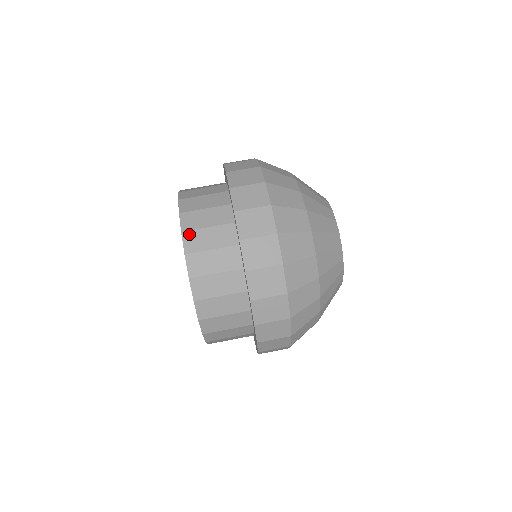
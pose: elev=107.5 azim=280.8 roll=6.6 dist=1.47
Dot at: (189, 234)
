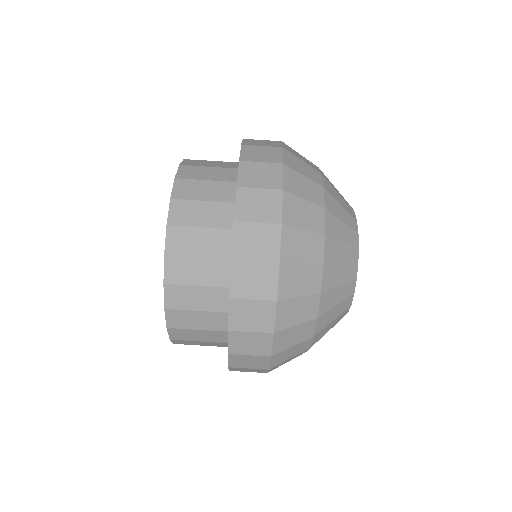
Dot at: (173, 260)
